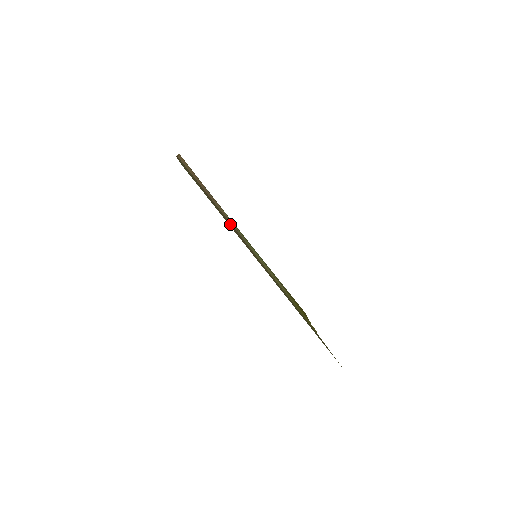
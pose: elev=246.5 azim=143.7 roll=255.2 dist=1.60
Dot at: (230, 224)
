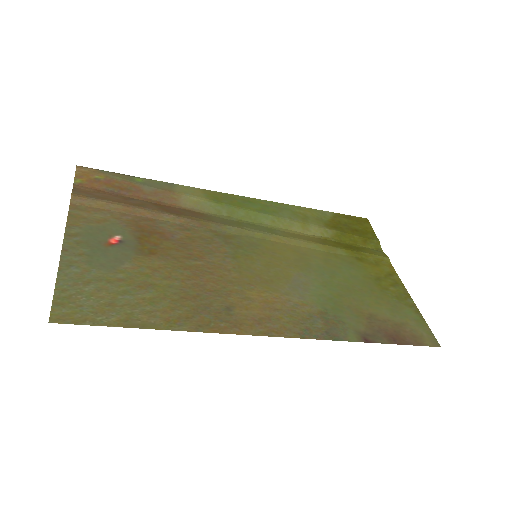
Dot at: (195, 252)
